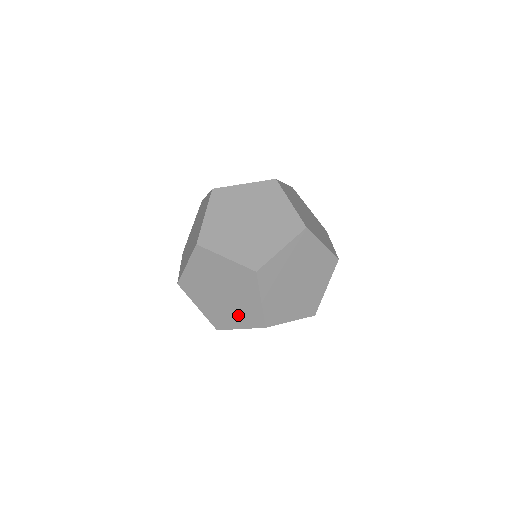
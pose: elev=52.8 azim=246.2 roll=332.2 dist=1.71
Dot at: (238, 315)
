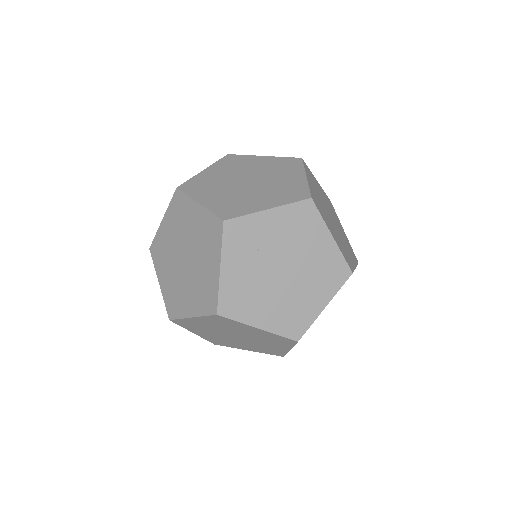
Dot at: occluded
